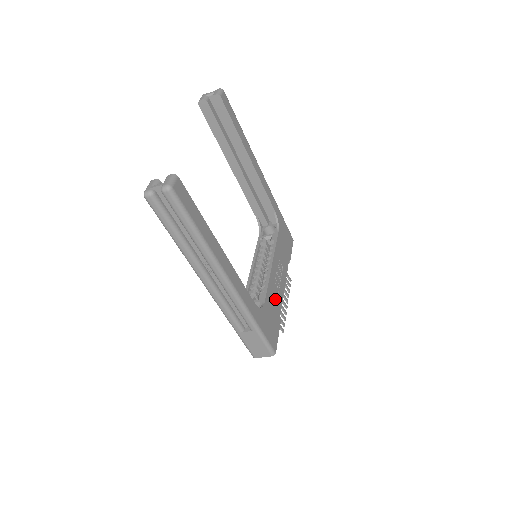
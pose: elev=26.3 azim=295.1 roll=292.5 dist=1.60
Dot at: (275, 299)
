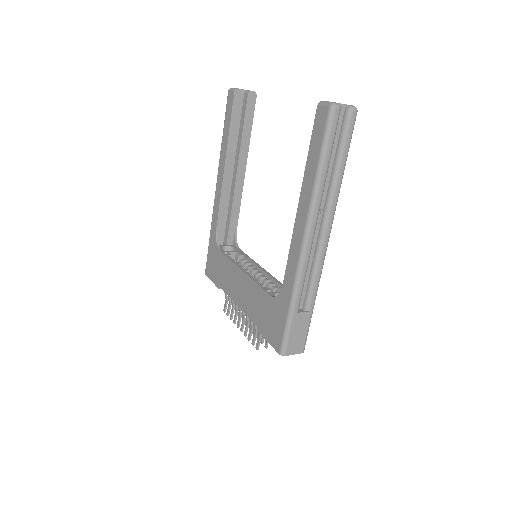
Dot at: occluded
